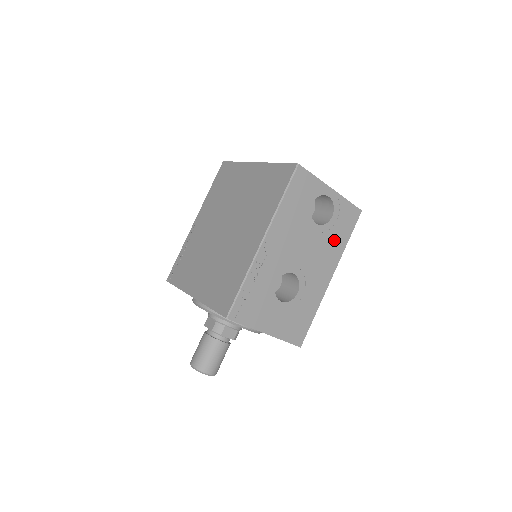
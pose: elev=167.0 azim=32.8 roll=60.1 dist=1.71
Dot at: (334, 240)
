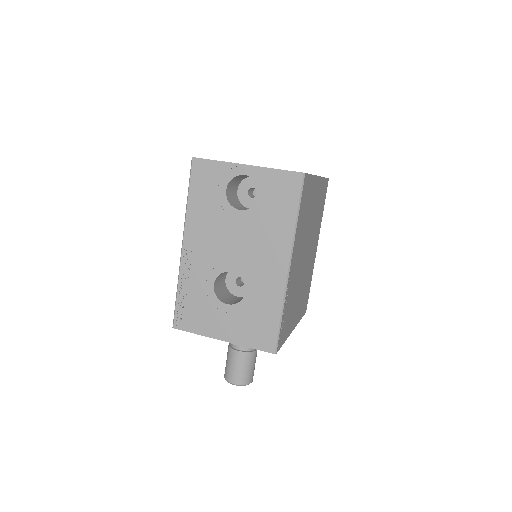
Dot at: (273, 221)
